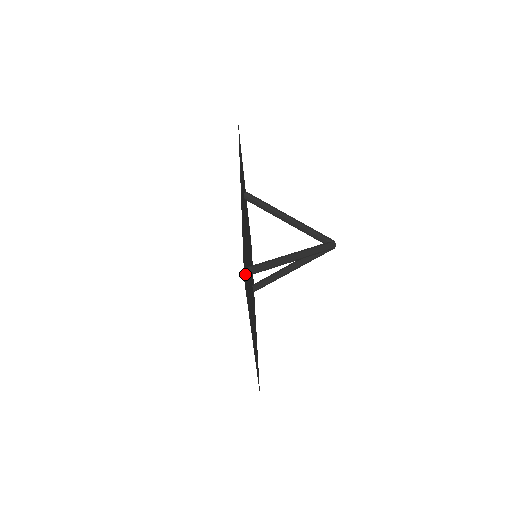
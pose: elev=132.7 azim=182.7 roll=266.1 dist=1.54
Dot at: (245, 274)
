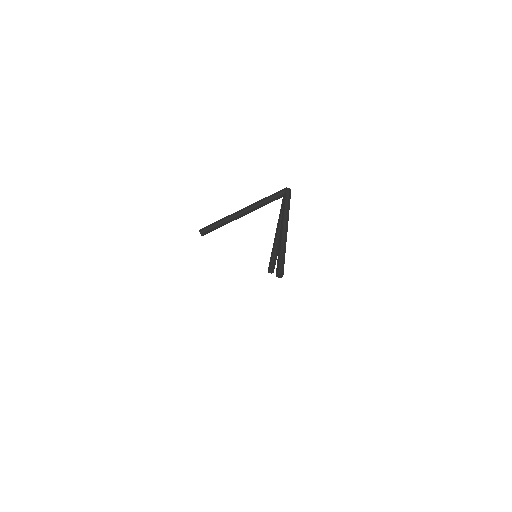
Dot at: occluded
